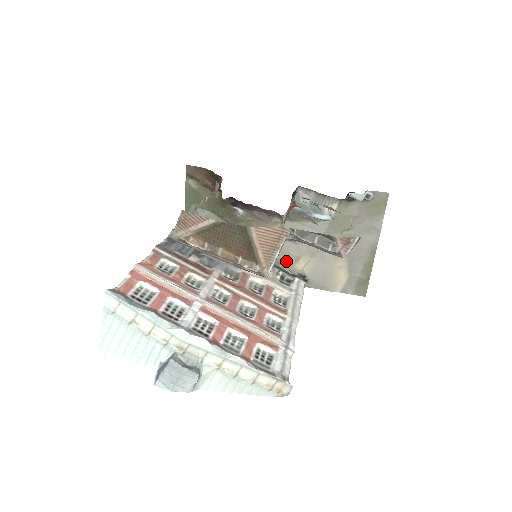
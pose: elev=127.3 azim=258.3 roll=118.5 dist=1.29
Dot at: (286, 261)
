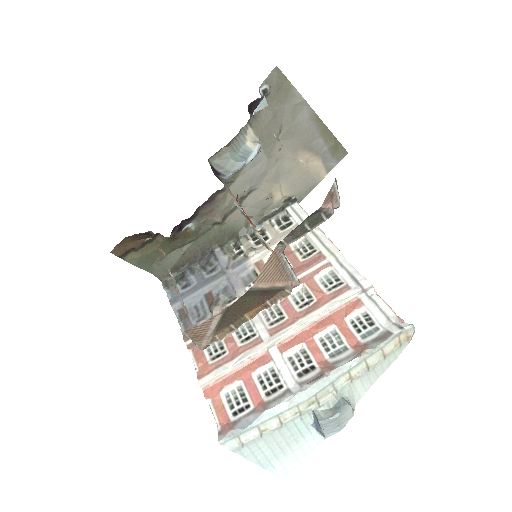
Dot at: (265, 207)
